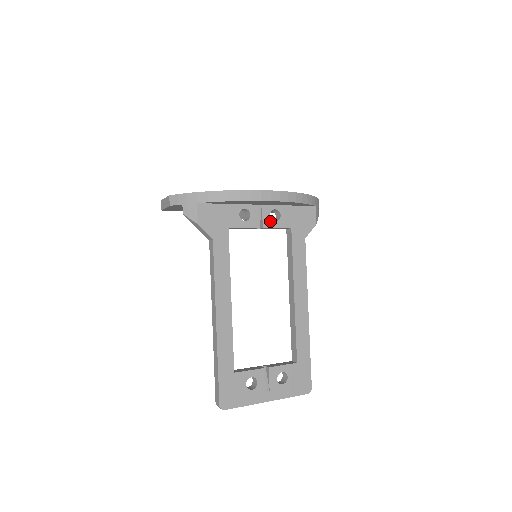
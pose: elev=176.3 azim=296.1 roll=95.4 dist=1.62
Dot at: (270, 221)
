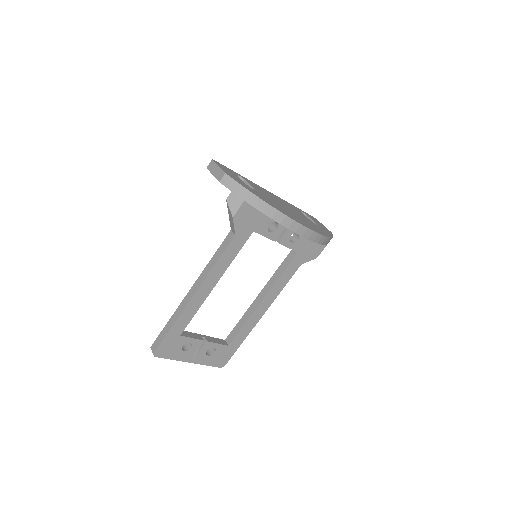
Dot at: (287, 240)
